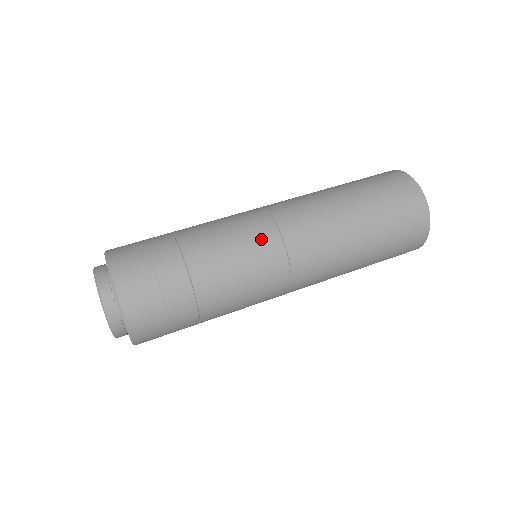
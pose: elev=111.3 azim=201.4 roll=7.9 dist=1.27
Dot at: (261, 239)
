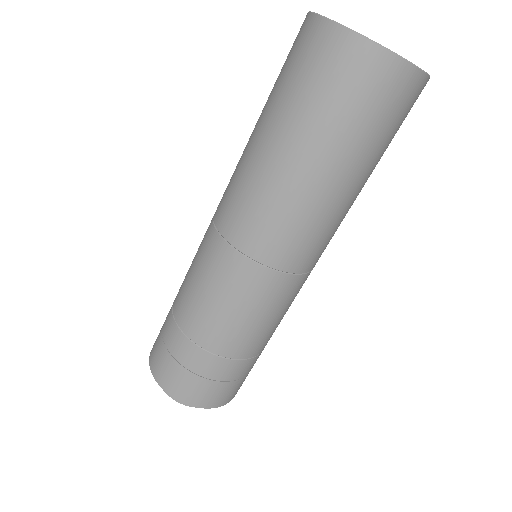
Dot at: (246, 284)
